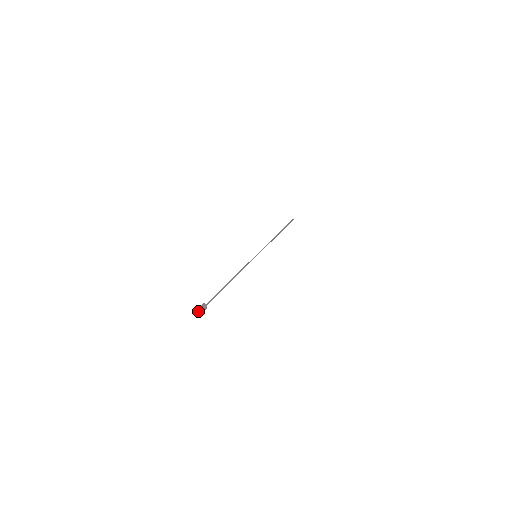
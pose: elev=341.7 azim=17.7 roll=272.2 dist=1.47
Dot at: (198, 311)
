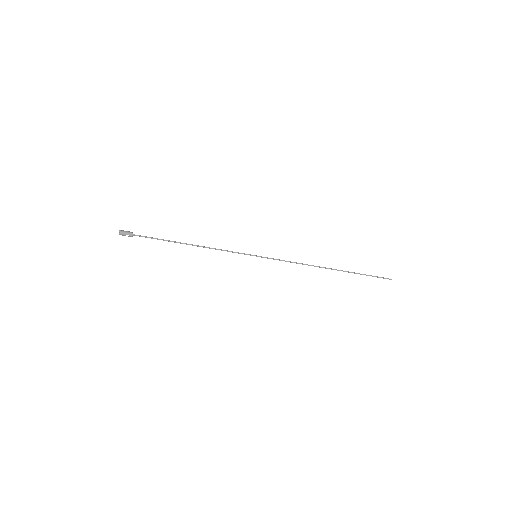
Dot at: (119, 231)
